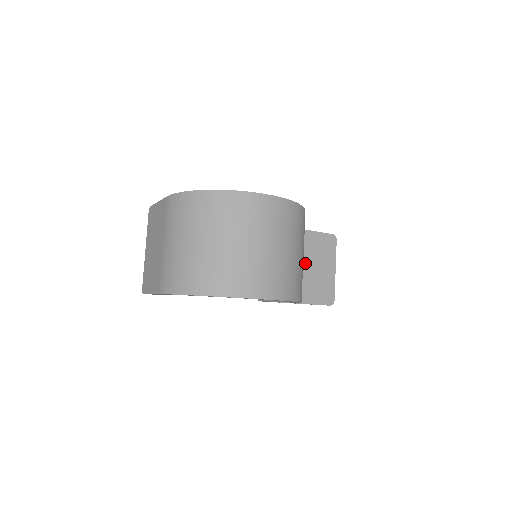
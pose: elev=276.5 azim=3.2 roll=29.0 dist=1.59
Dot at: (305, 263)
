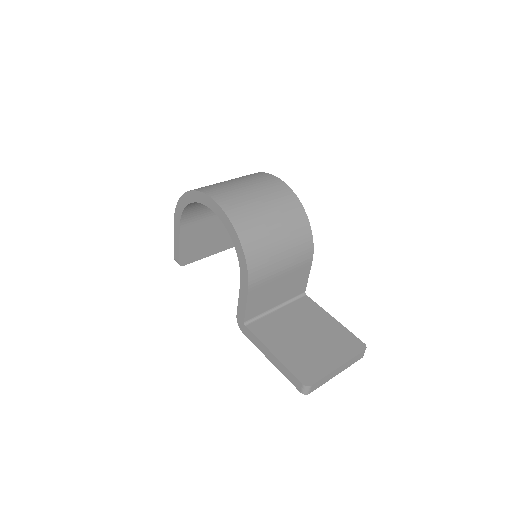
Dot at: (310, 335)
